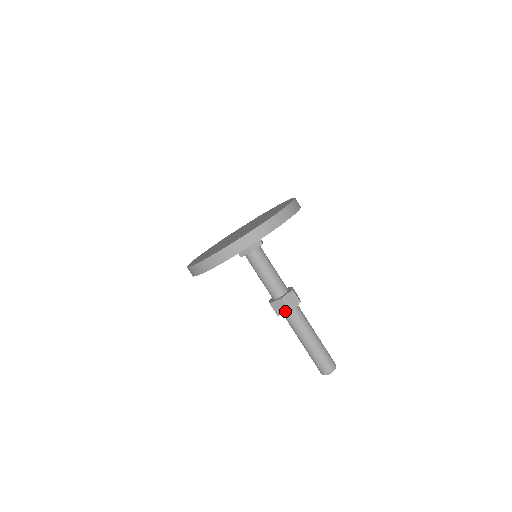
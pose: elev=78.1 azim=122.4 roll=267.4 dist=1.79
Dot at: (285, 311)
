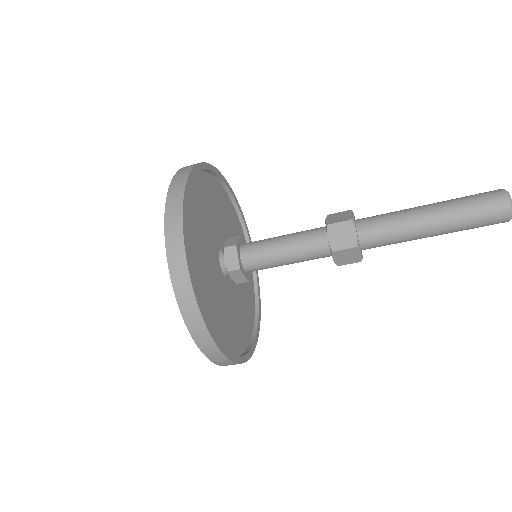
Dot at: (350, 228)
